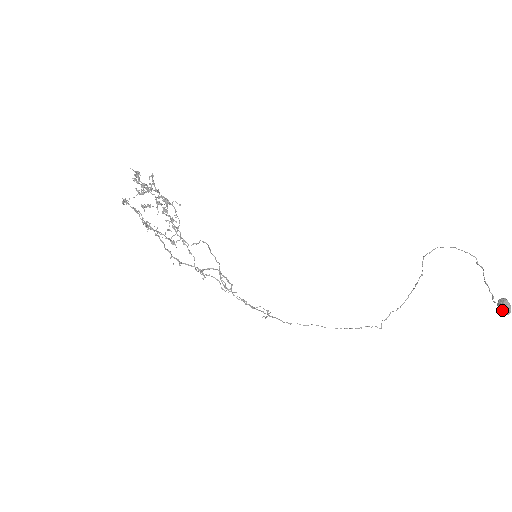
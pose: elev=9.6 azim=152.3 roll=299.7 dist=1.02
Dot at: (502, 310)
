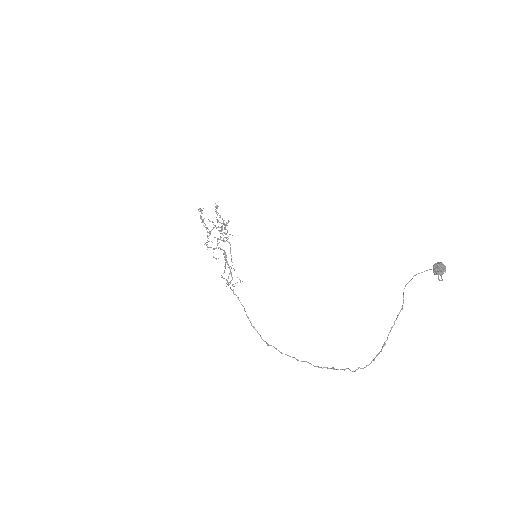
Dot at: occluded
